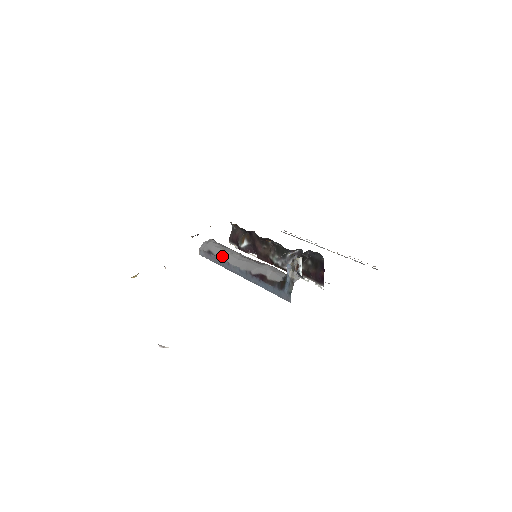
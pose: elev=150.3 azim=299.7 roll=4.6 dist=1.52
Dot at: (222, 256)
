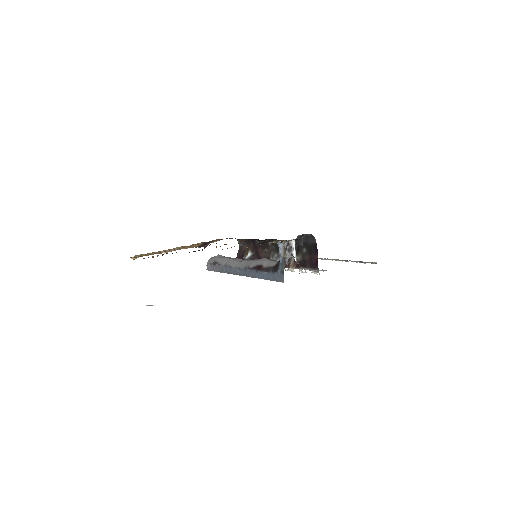
Dot at: (225, 263)
